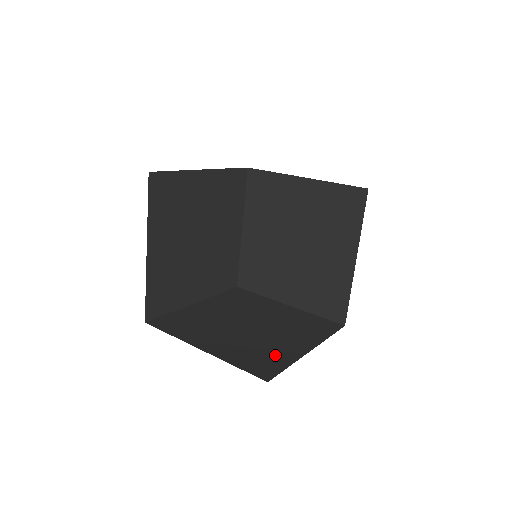
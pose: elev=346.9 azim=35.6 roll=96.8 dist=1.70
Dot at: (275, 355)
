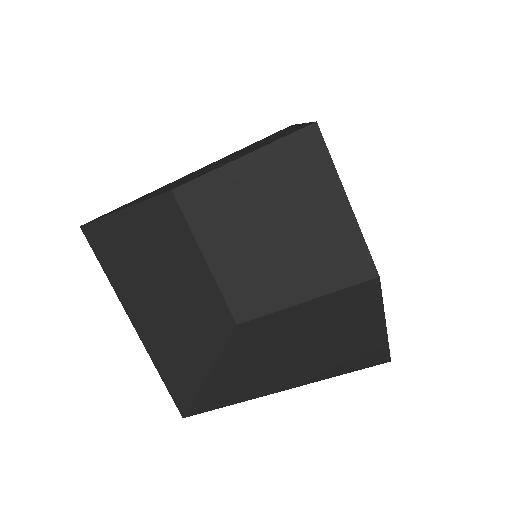
Dot at: (191, 364)
